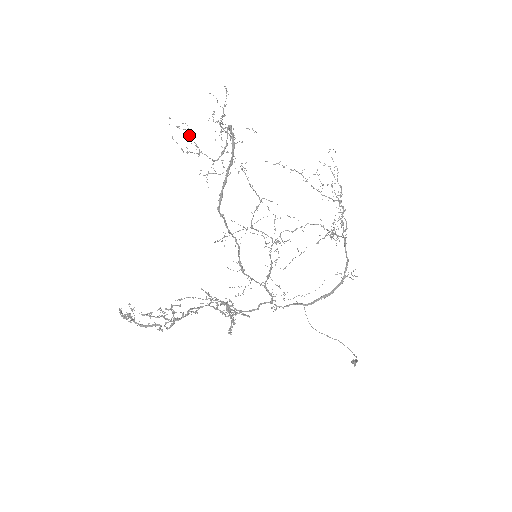
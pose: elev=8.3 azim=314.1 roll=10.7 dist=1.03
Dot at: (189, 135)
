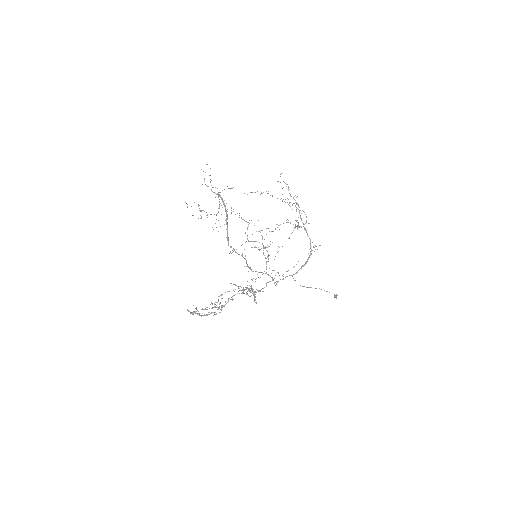
Dot at: (199, 208)
